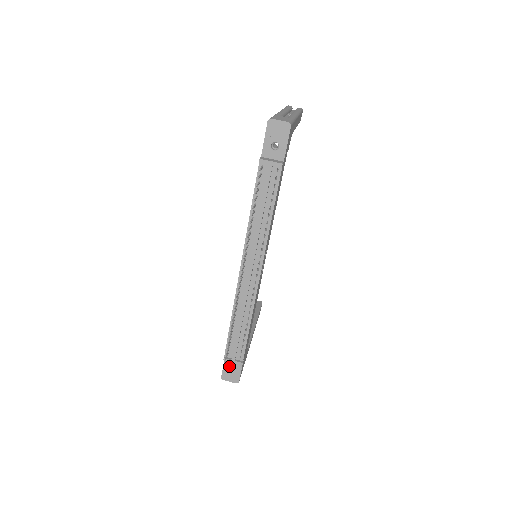
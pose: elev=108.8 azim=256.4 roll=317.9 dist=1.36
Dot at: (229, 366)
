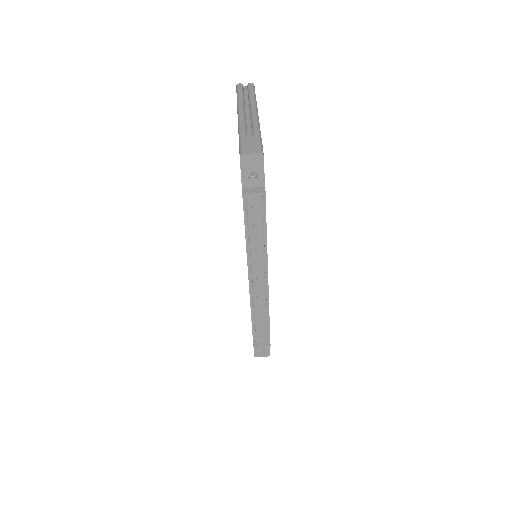
Dot at: (259, 347)
